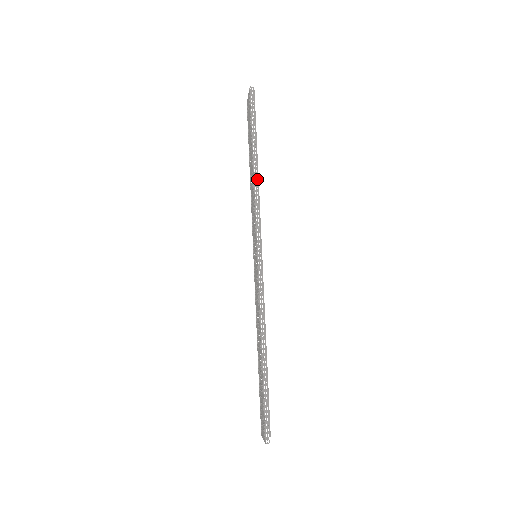
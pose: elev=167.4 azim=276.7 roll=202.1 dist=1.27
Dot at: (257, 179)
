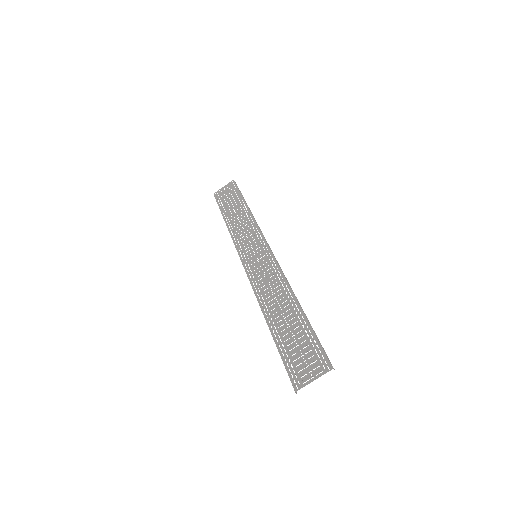
Dot at: occluded
